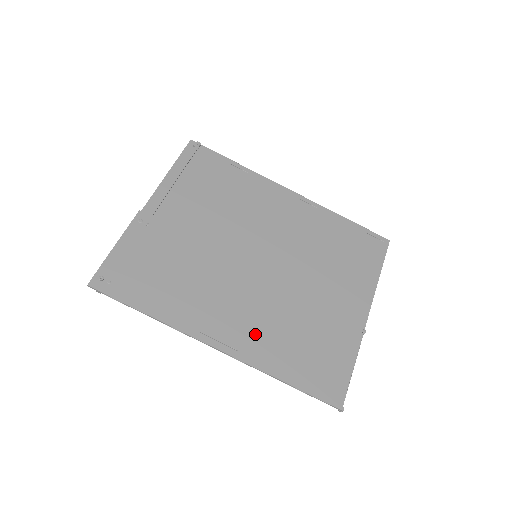
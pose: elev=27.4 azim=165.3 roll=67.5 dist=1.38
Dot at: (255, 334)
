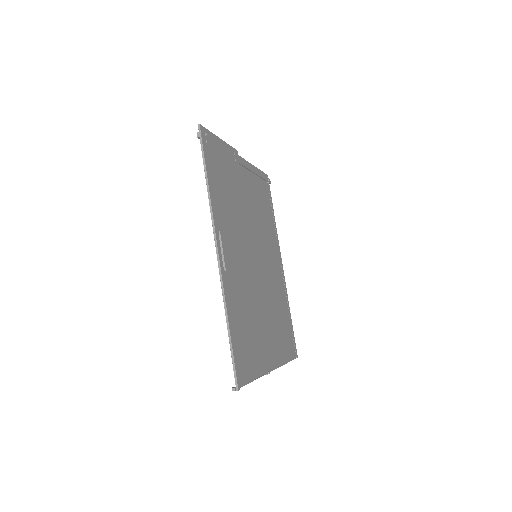
Dot at: (235, 280)
